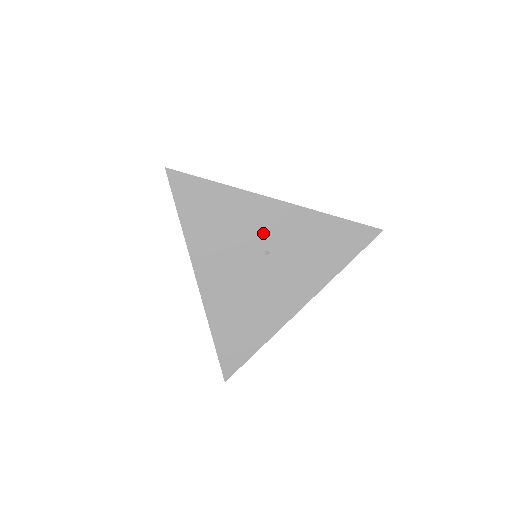
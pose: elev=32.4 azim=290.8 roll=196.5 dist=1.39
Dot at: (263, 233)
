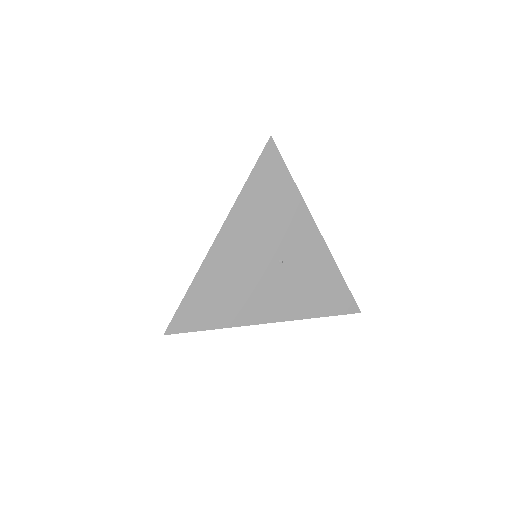
Dot at: (291, 245)
